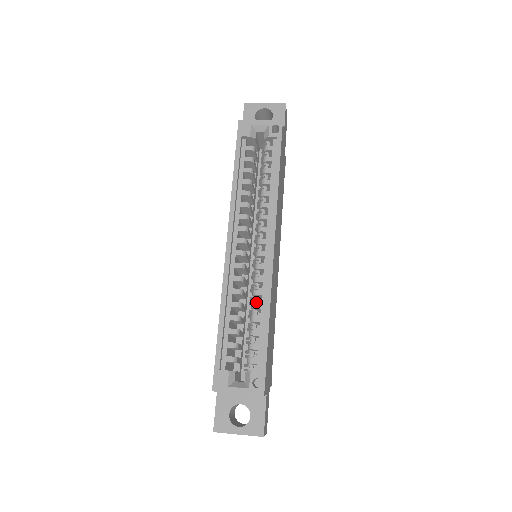
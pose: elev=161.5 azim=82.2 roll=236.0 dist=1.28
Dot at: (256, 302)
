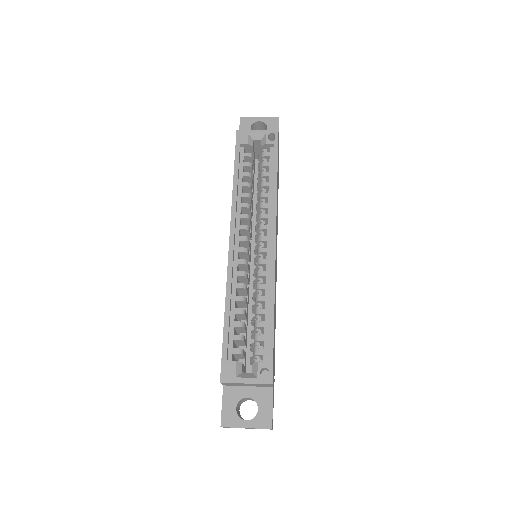
Dot at: (260, 296)
